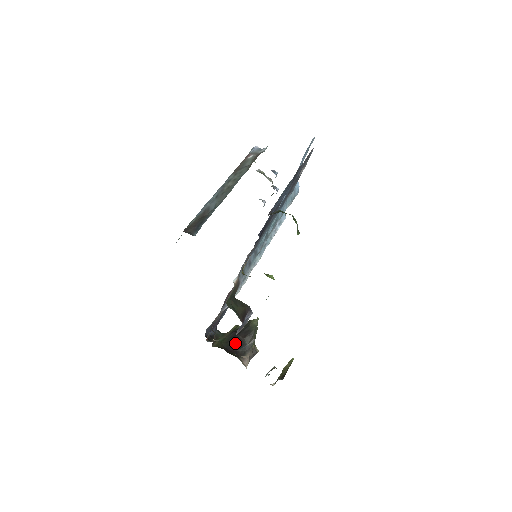
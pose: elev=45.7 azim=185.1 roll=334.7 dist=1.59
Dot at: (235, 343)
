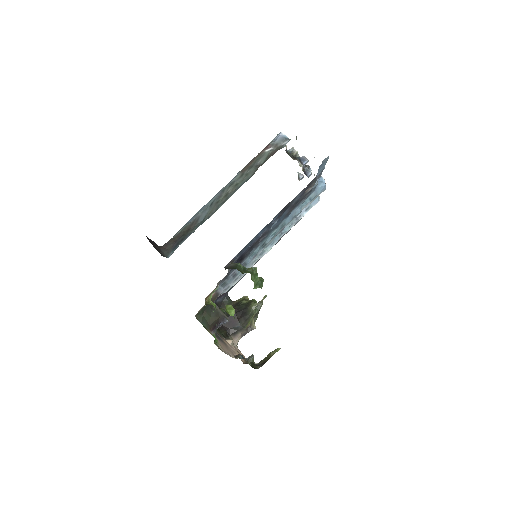
Dot at: (230, 321)
